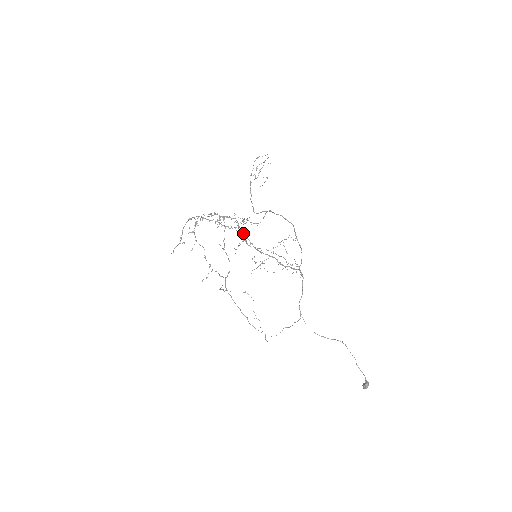
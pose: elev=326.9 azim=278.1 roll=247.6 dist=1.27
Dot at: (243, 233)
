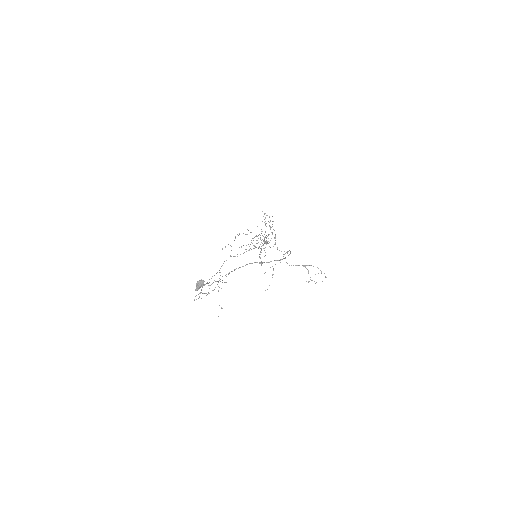
Dot at: (266, 242)
